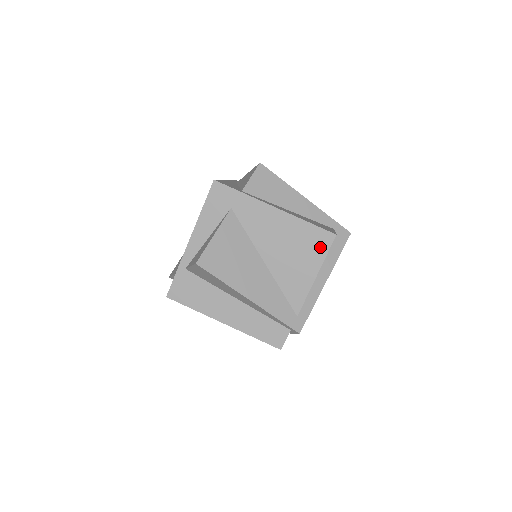
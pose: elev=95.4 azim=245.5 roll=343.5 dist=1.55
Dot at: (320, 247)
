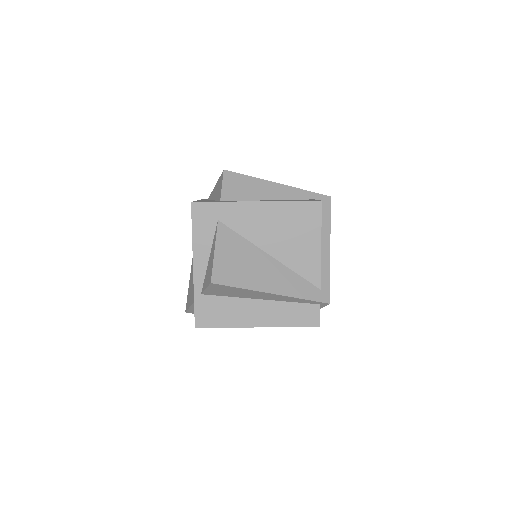
Dot at: (312, 218)
